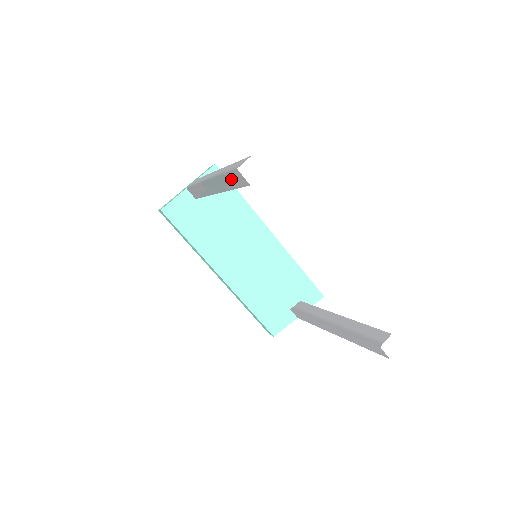
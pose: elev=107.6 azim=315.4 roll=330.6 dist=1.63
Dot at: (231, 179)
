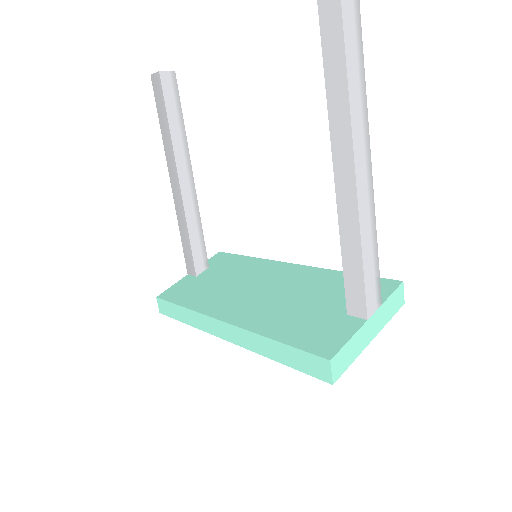
Dot at: (160, 107)
